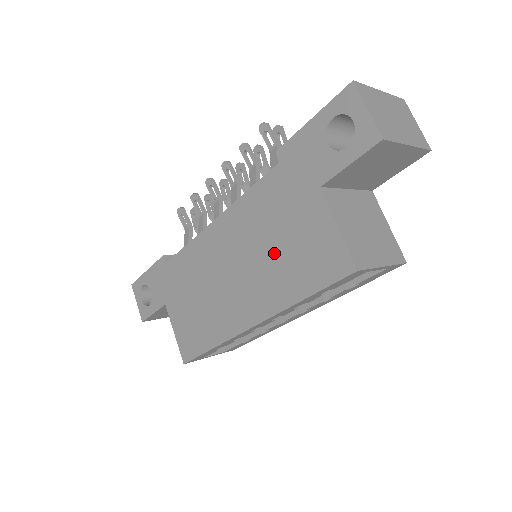
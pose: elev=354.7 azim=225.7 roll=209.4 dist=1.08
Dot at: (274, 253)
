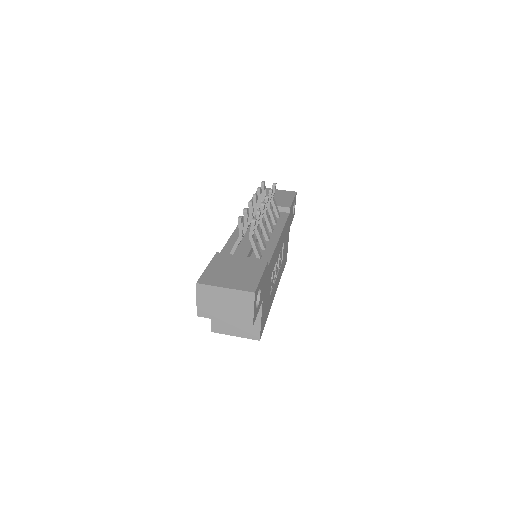
Dot at: occluded
